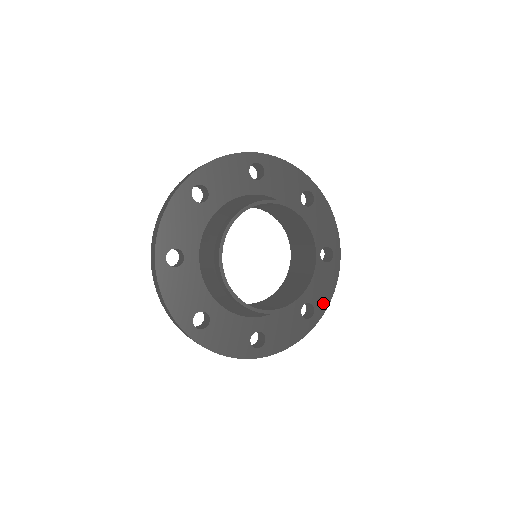
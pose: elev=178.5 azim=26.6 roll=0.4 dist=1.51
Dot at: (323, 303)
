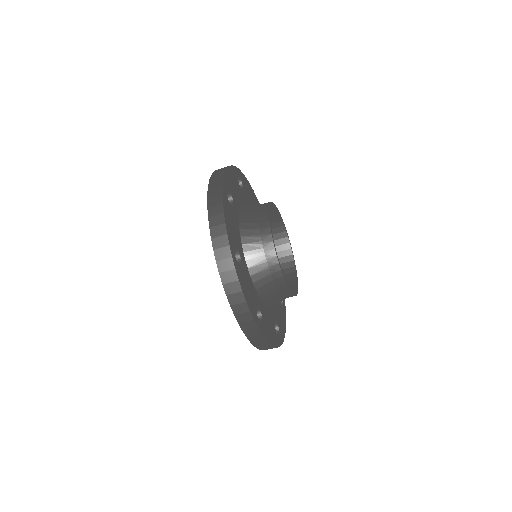
Dot at: (266, 333)
